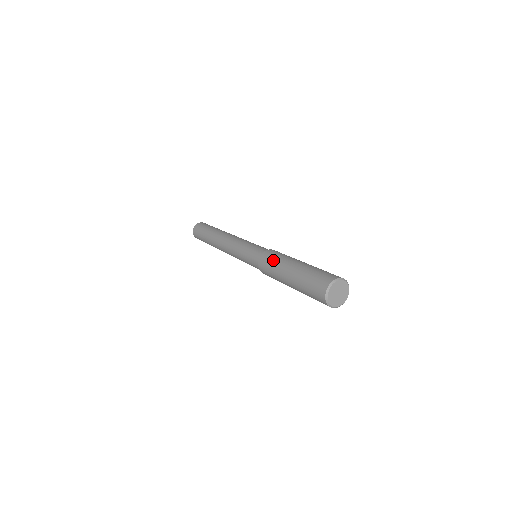
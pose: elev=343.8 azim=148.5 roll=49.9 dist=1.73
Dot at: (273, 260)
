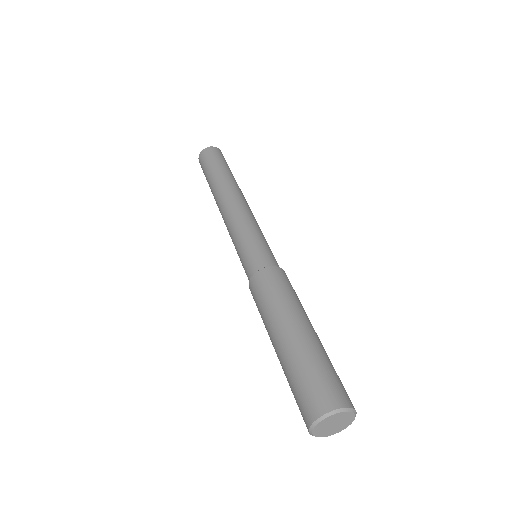
Dot at: (284, 290)
